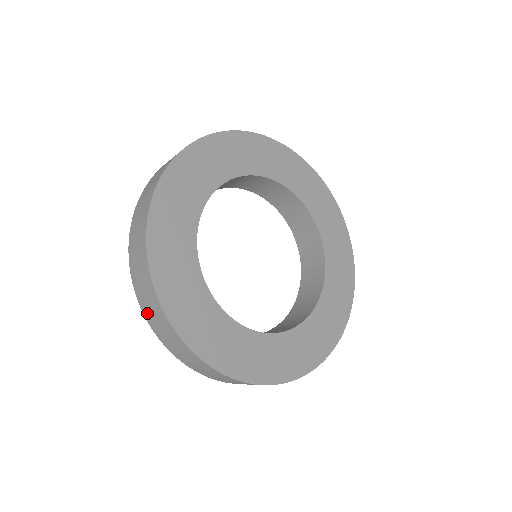
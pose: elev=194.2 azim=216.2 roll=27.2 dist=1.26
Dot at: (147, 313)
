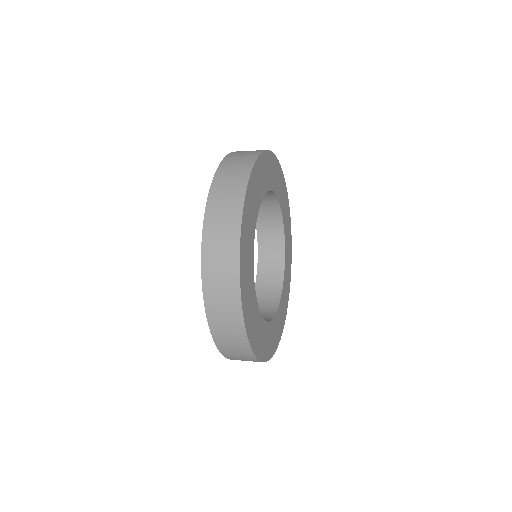
Dot at: (224, 347)
